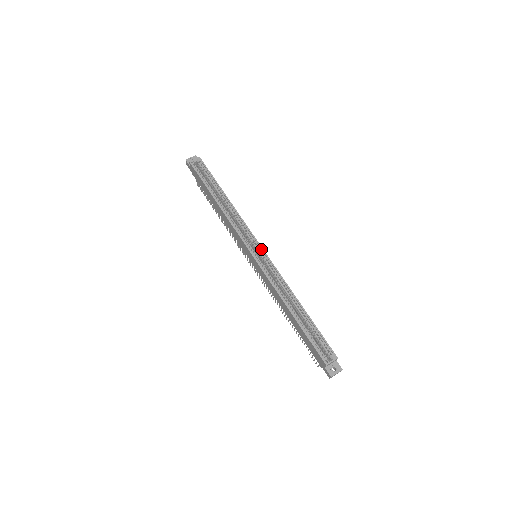
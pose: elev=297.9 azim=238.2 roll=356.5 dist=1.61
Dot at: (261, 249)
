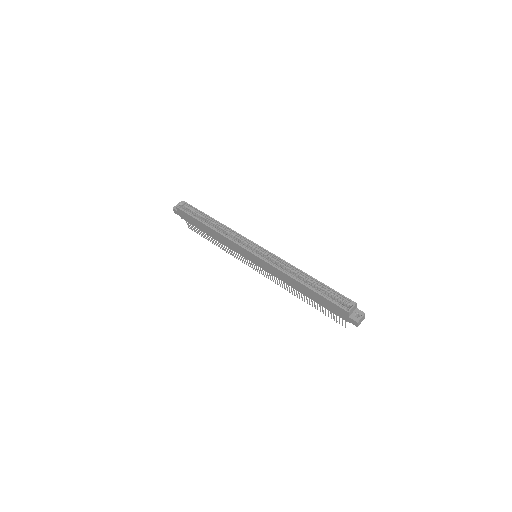
Dot at: (258, 246)
